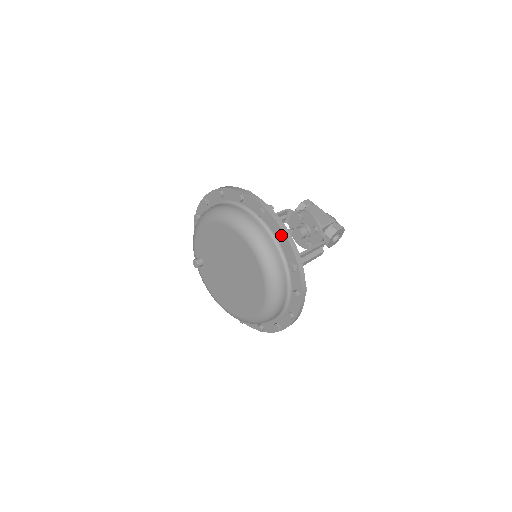
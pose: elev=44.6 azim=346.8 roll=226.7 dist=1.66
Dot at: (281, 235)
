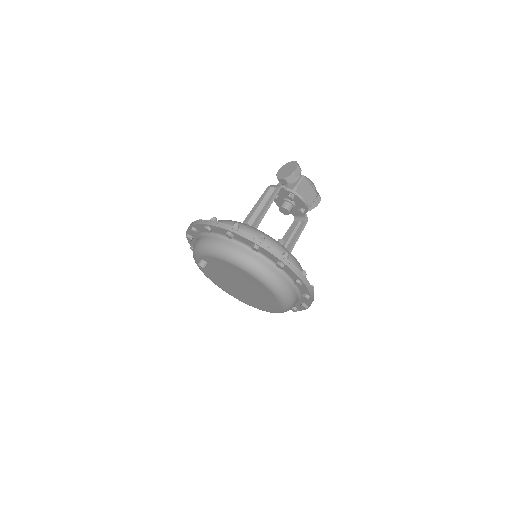
Dot at: occluded
